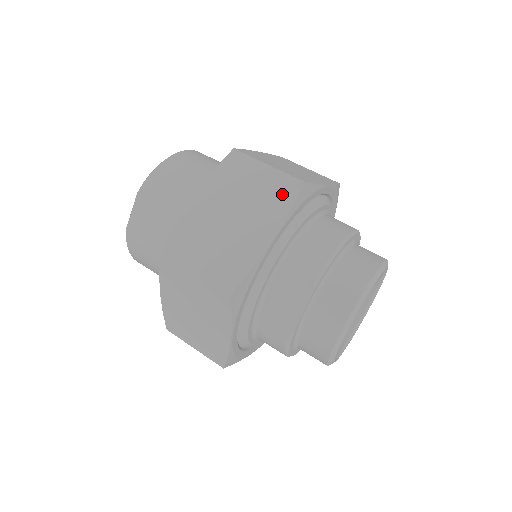
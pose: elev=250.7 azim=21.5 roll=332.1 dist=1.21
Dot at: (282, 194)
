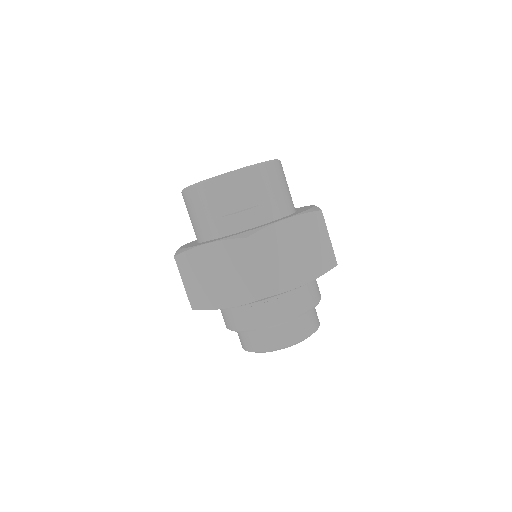
Dot at: (325, 262)
